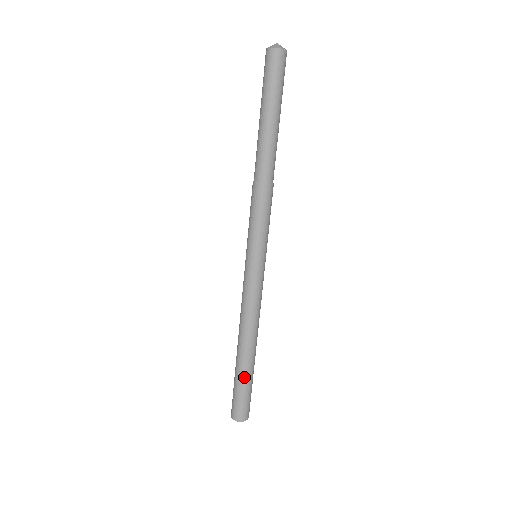
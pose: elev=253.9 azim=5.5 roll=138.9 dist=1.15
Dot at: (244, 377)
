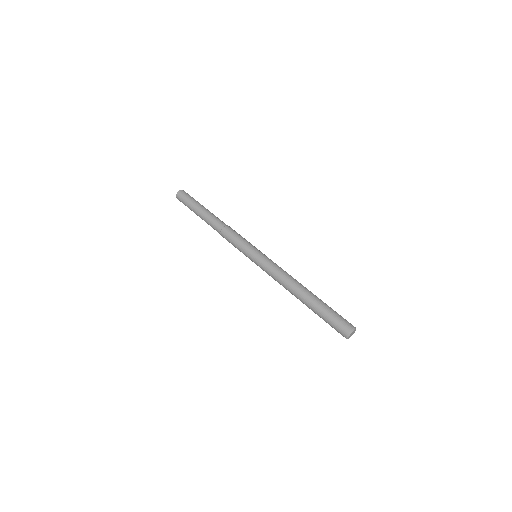
Dot at: (318, 307)
